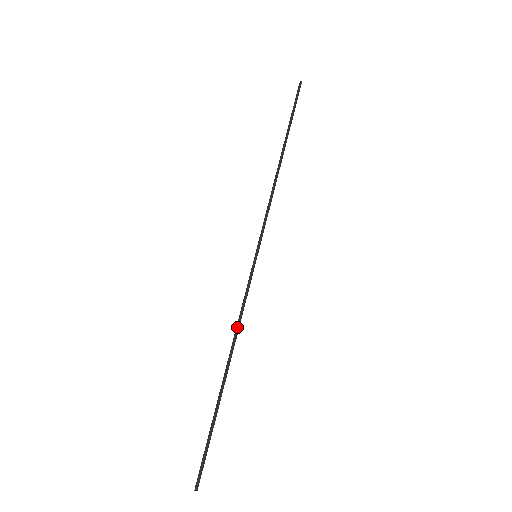
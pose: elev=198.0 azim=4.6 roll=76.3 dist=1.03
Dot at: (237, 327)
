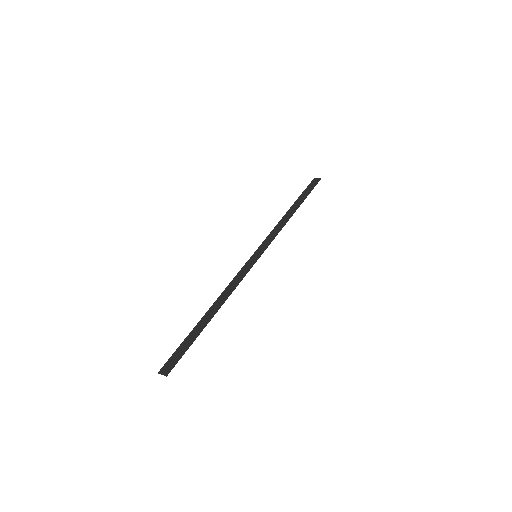
Dot at: (232, 291)
